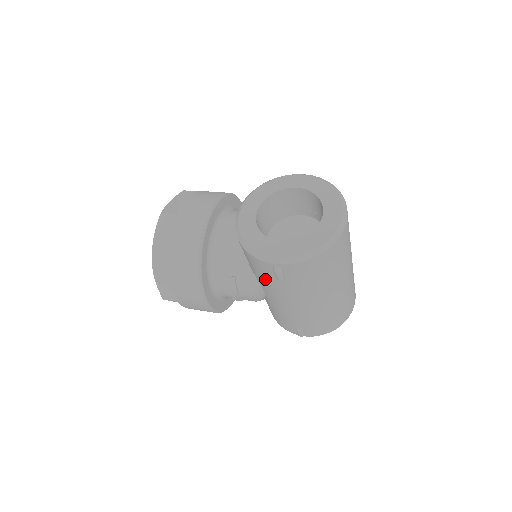
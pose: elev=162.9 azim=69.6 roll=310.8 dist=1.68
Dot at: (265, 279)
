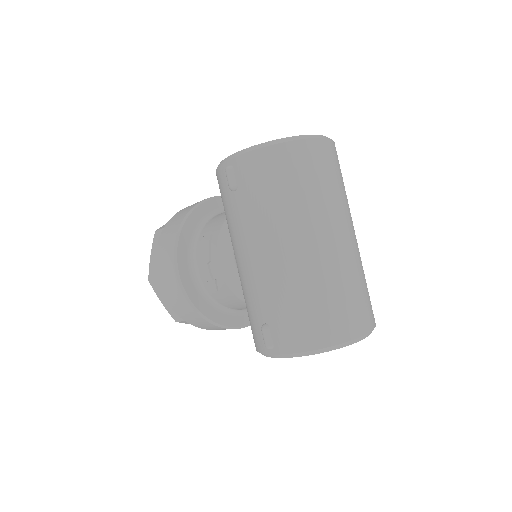
Dot at: (228, 211)
